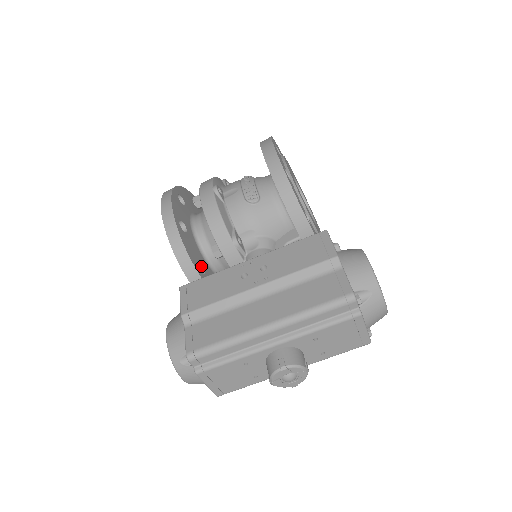
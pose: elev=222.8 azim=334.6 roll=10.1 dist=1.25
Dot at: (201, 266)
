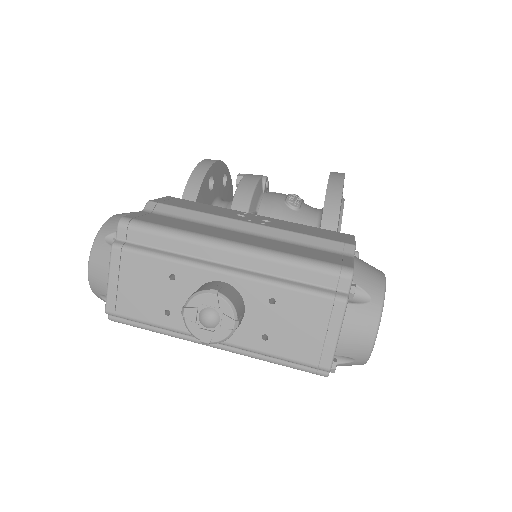
Dot at: occluded
